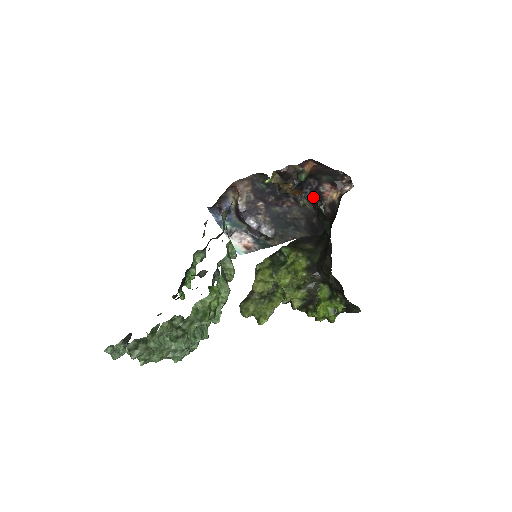
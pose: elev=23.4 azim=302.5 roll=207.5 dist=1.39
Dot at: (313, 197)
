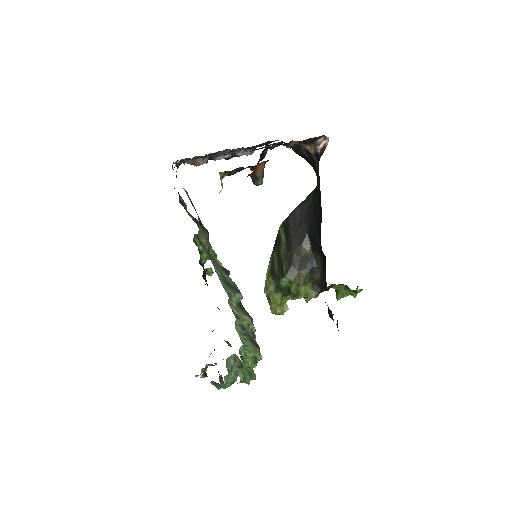
Dot at: occluded
